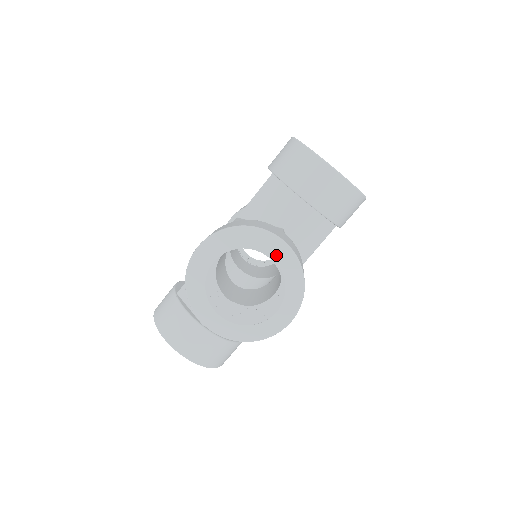
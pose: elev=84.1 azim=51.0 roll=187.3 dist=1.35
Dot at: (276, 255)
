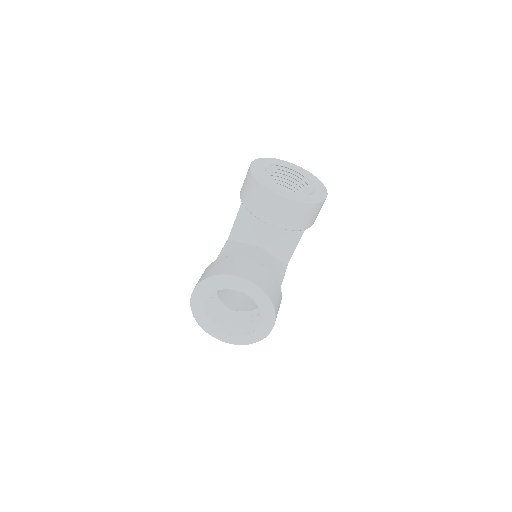
Dot at: (245, 290)
